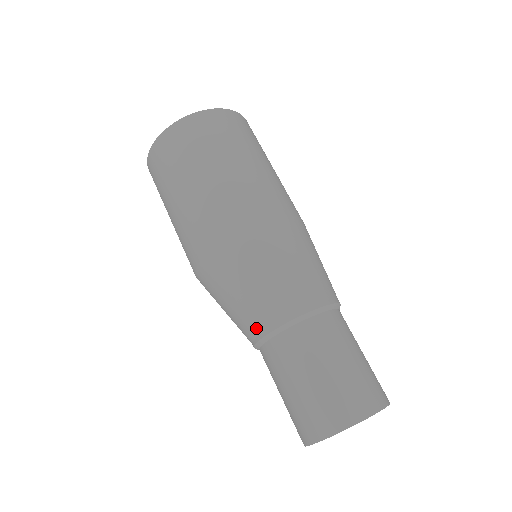
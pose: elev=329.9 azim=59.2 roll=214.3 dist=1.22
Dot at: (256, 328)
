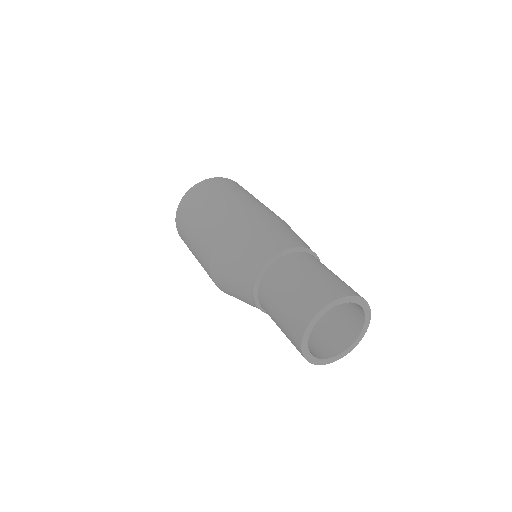
Dot at: (249, 282)
